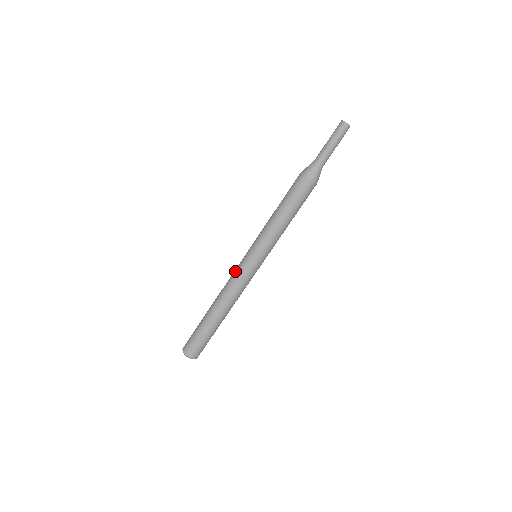
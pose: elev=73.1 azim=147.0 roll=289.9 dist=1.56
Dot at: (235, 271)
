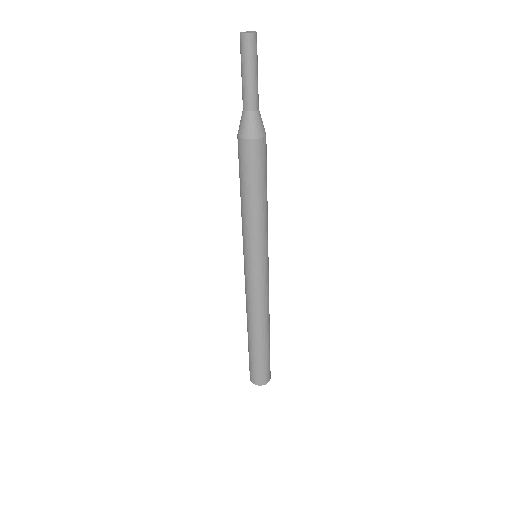
Dot at: (245, 285)
